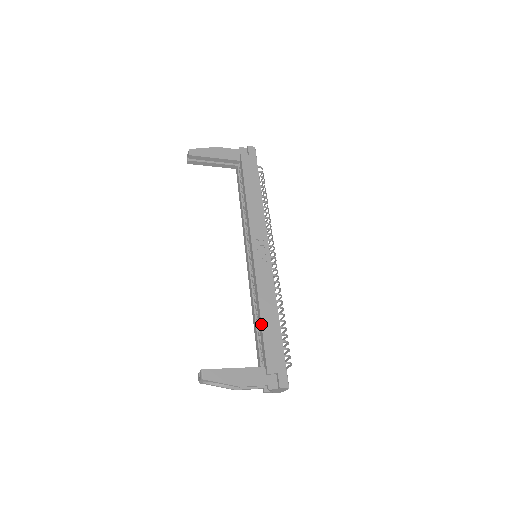
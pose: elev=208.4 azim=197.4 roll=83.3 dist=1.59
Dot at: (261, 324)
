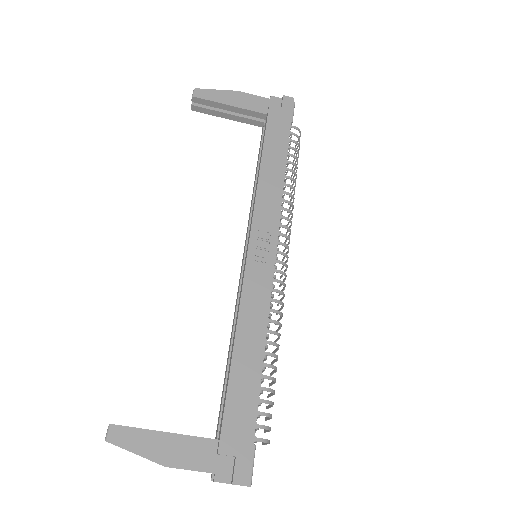
Dot at: (230, 366)
